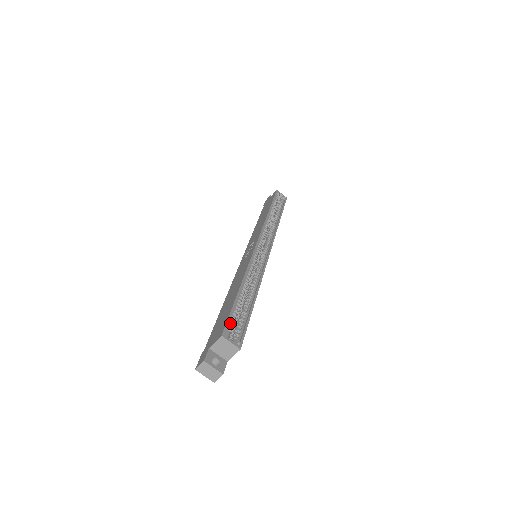
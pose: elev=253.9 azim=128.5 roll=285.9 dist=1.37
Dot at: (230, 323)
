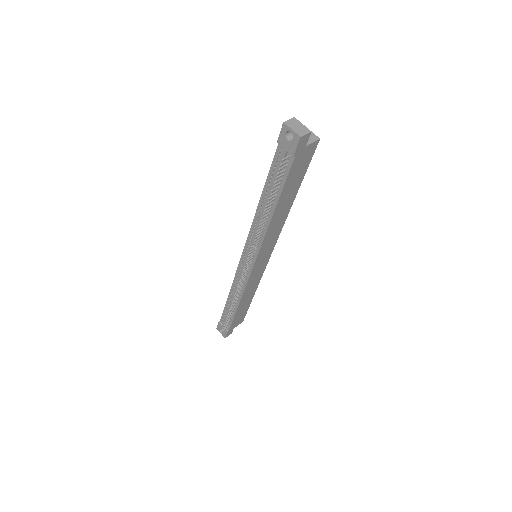
Dot at: occluded
